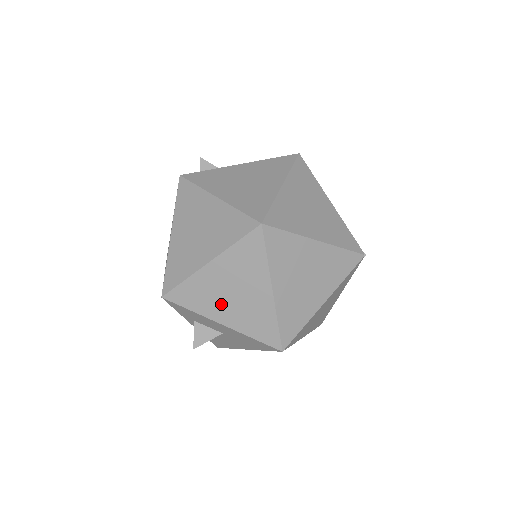
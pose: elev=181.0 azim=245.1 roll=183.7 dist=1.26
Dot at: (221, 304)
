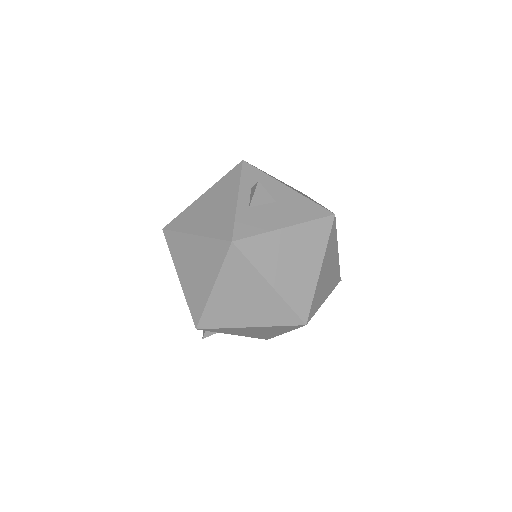
Dot at: occluded
